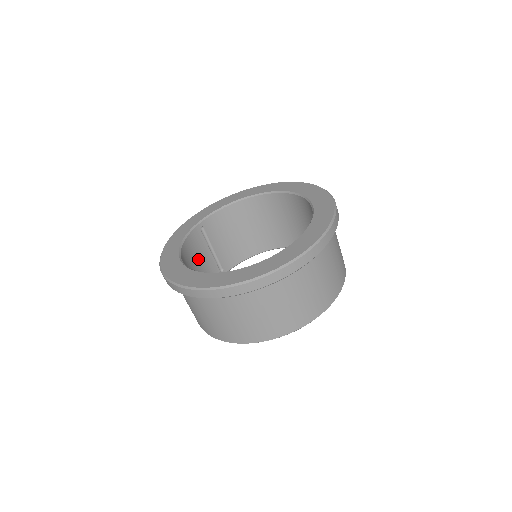
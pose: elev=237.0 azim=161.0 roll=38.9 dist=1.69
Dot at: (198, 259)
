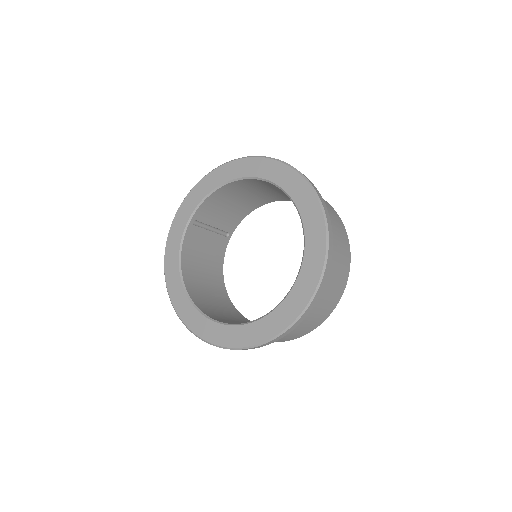
Dot at: (201, 249)
